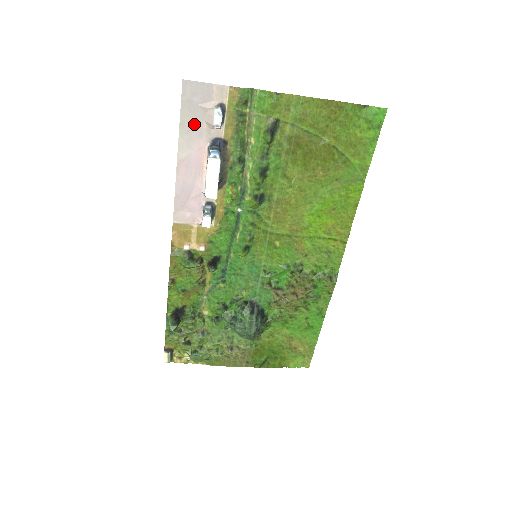
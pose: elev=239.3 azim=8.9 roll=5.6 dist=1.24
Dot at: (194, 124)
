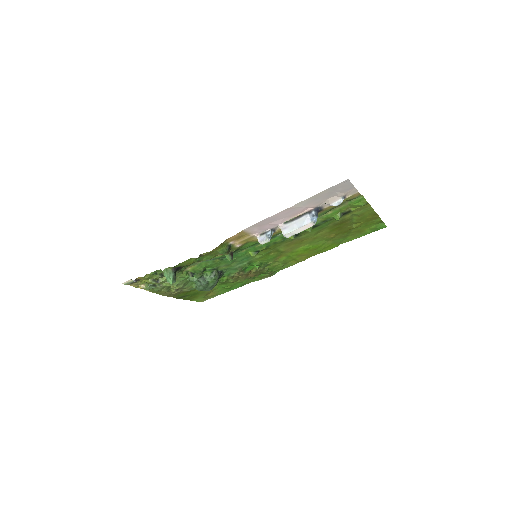
Dot at: (322, 197)
